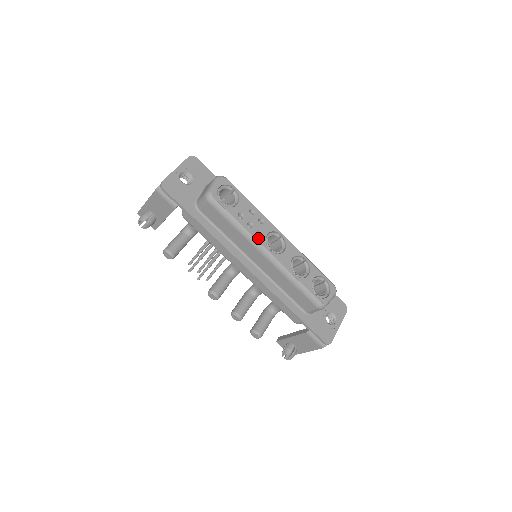
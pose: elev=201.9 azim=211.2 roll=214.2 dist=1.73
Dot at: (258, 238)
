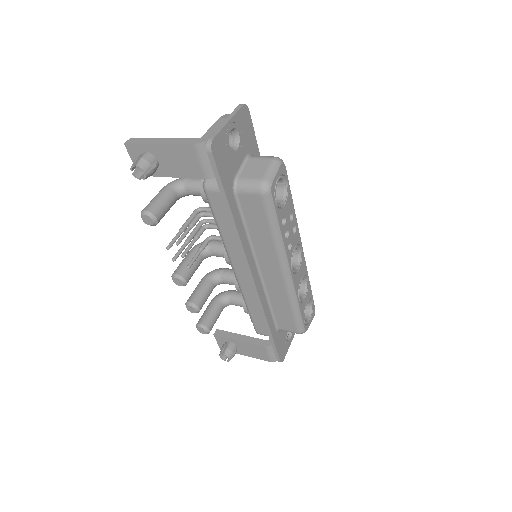
Dot at: (288, 253)
